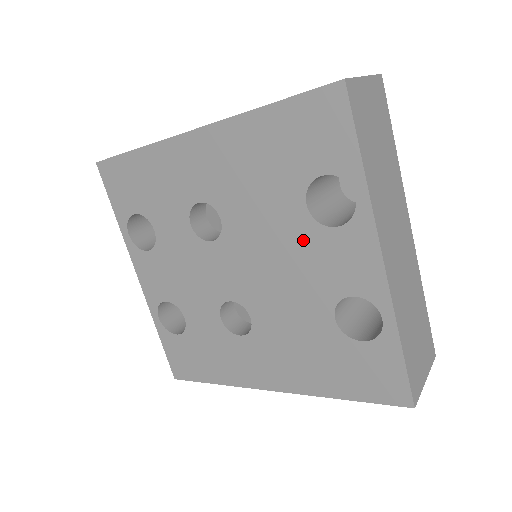
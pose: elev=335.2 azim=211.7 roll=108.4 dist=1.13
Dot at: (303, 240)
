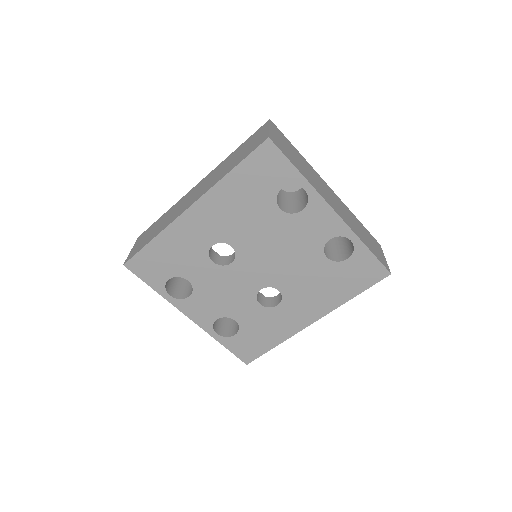
Dot at: (288, 228)
